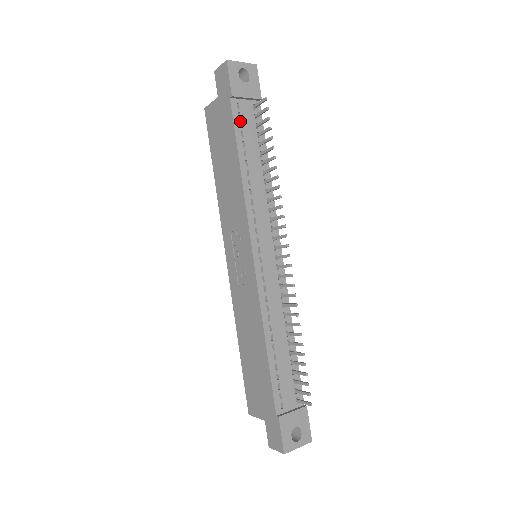
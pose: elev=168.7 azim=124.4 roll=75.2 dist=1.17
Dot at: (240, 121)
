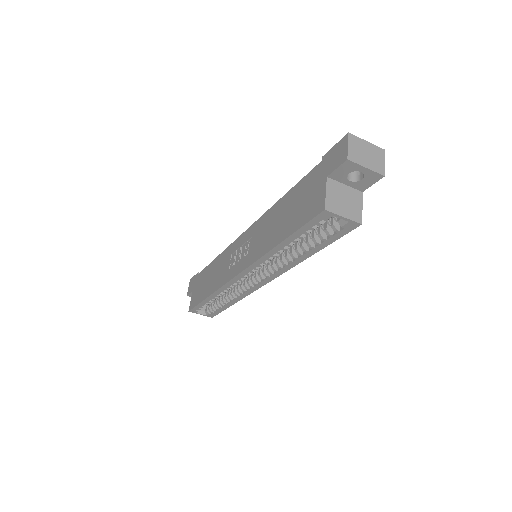
Dot at: occluded
